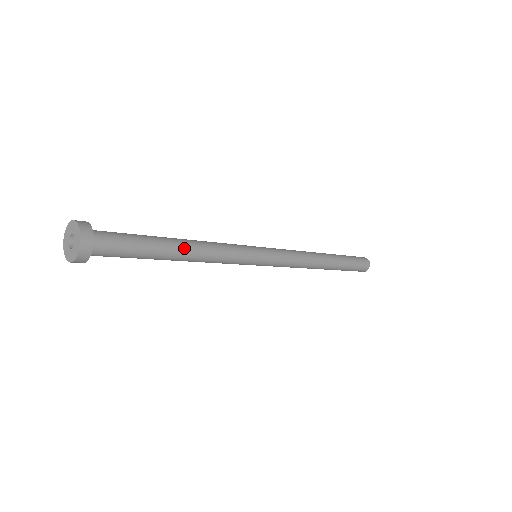
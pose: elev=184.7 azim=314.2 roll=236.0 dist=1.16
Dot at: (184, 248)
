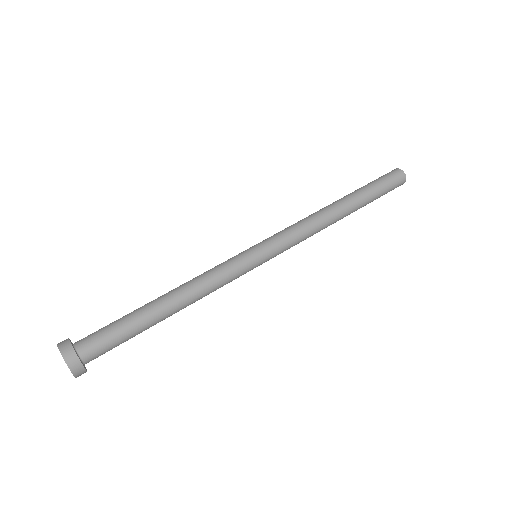
Dot at: (173, 311)
